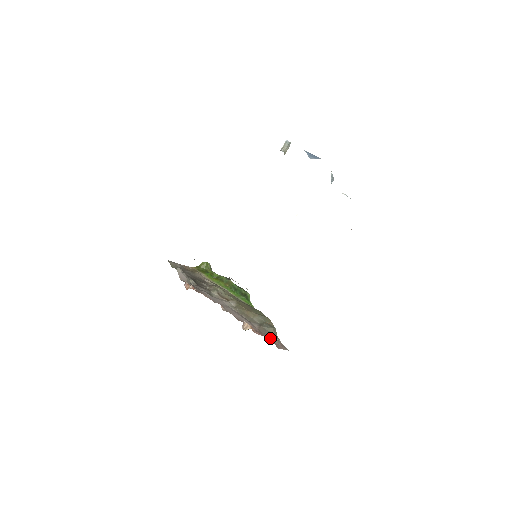
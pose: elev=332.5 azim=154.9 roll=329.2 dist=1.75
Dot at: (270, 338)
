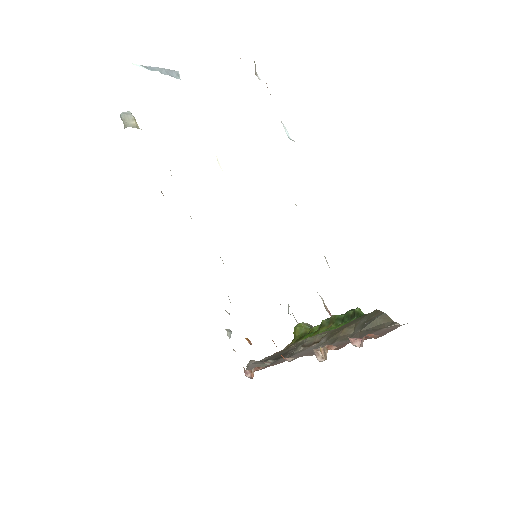
Dot at: occluded
